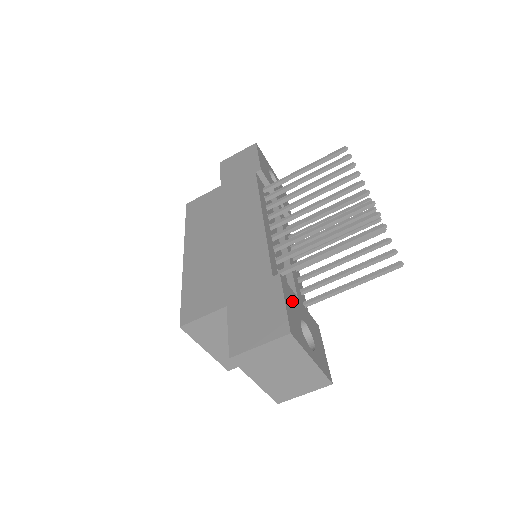
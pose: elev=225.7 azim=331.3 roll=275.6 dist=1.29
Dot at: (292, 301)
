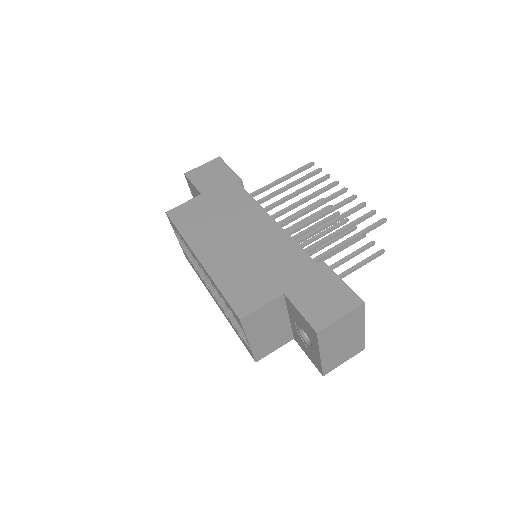
Dot at: occluded
